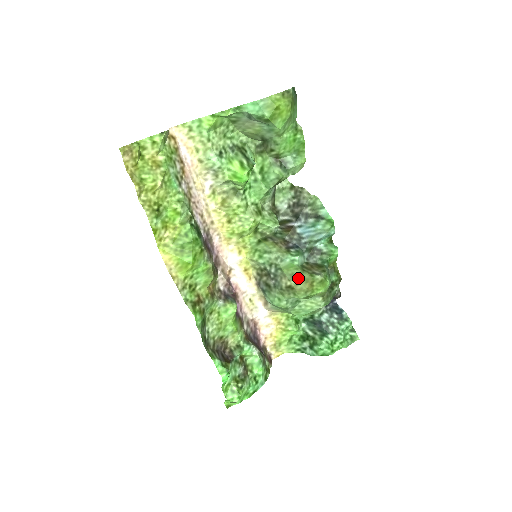
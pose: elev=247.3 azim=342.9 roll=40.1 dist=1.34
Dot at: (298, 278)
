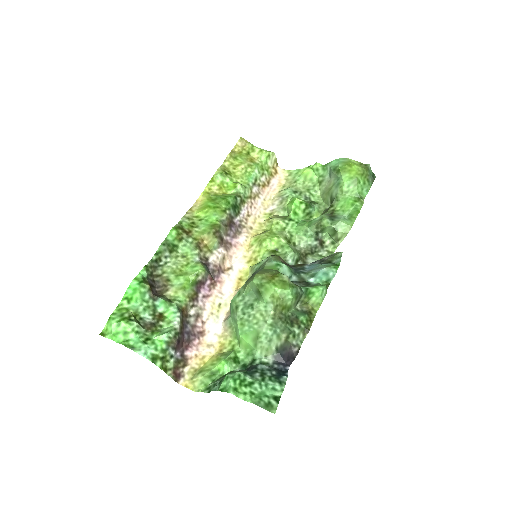
Dot at: (268, 271)
